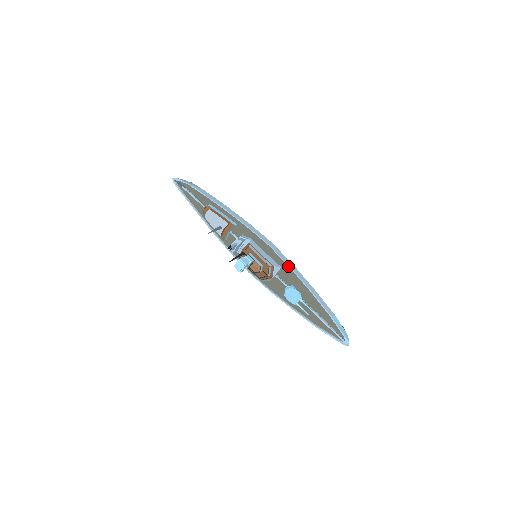
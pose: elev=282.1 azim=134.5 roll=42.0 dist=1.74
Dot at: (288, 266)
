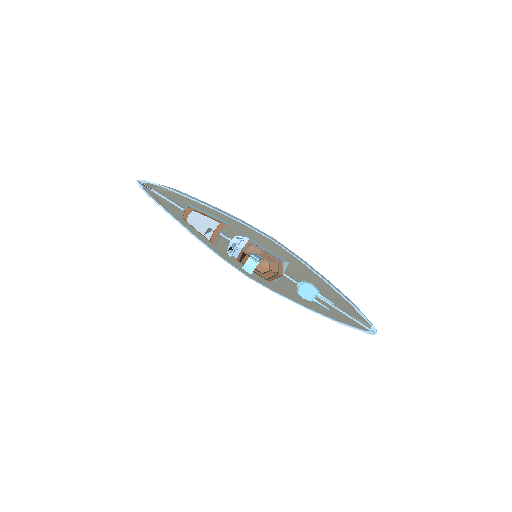
Dot at: (297, 259)
